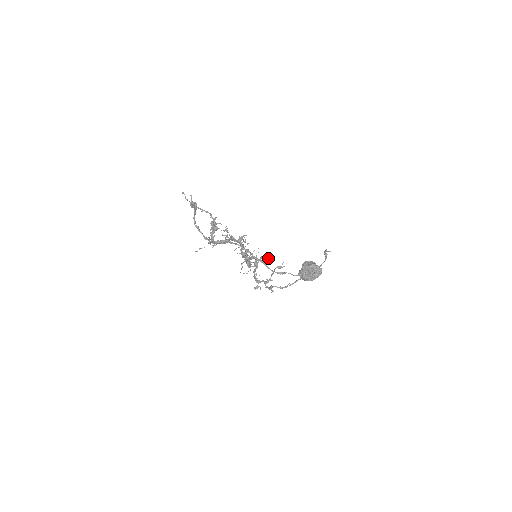
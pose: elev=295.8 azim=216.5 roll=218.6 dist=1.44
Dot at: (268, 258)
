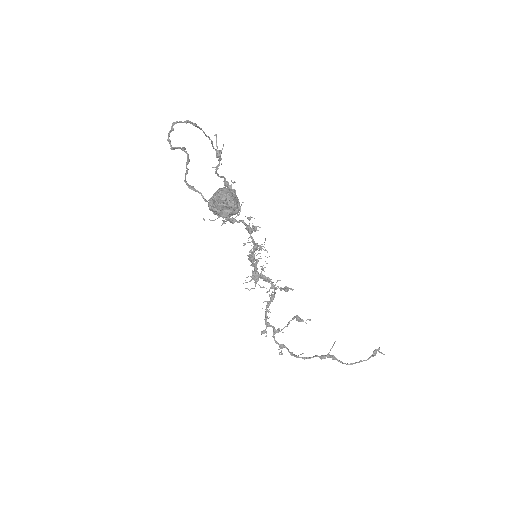
Dot at: (284, 289)
